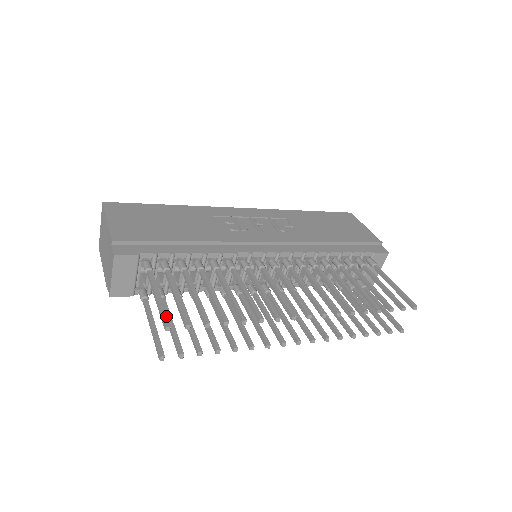
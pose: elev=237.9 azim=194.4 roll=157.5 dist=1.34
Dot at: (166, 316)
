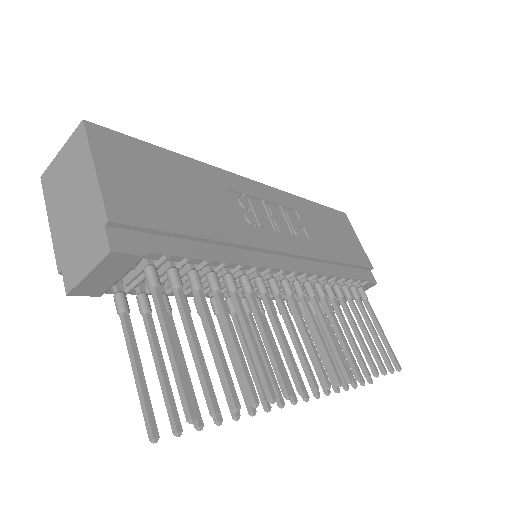
Dot at: (189, 394)
